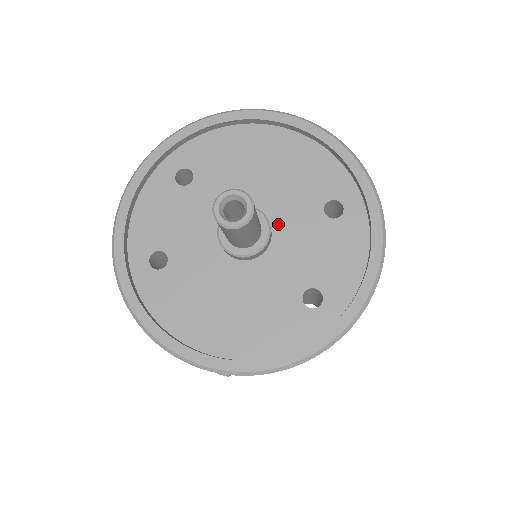
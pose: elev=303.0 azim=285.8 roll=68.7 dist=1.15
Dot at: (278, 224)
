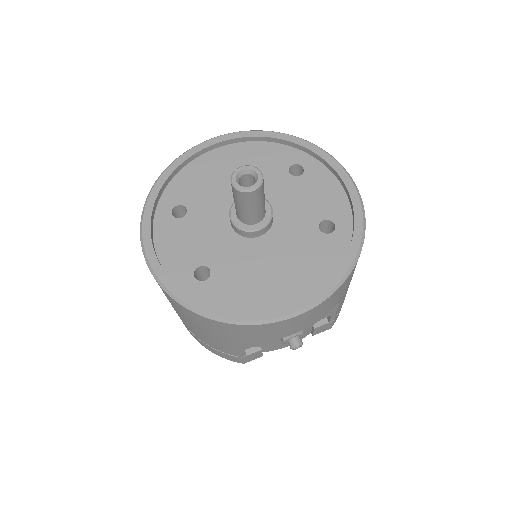
Dot at: (268, 199)
